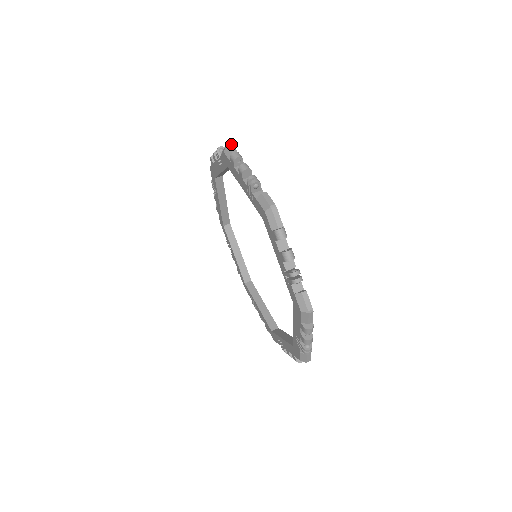
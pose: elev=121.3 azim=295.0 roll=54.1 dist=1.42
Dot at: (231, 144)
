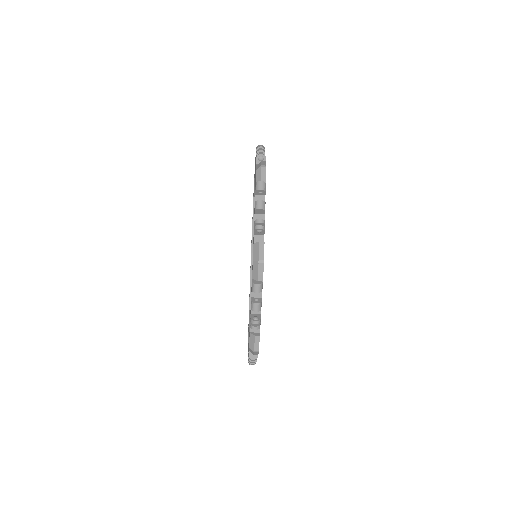
Dot at: occluded
